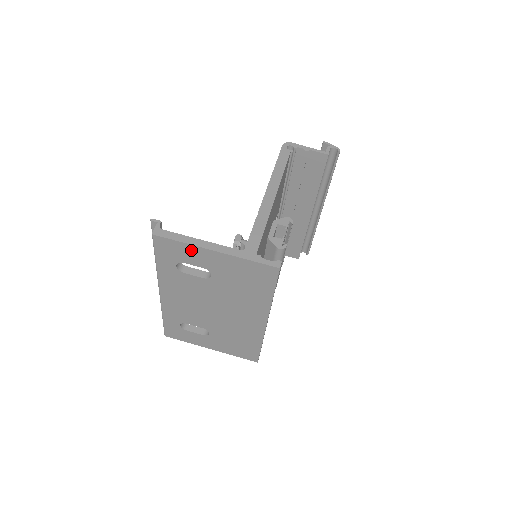
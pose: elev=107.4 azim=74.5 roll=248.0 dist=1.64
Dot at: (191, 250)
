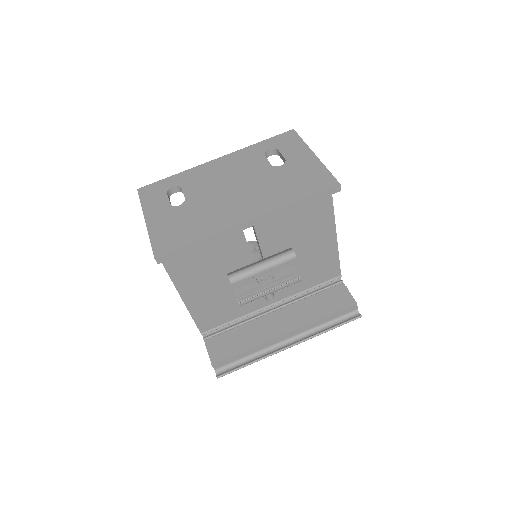
Dot at: (300, 146)
